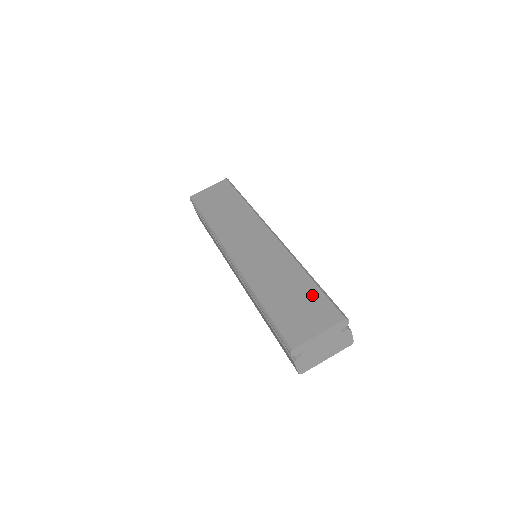
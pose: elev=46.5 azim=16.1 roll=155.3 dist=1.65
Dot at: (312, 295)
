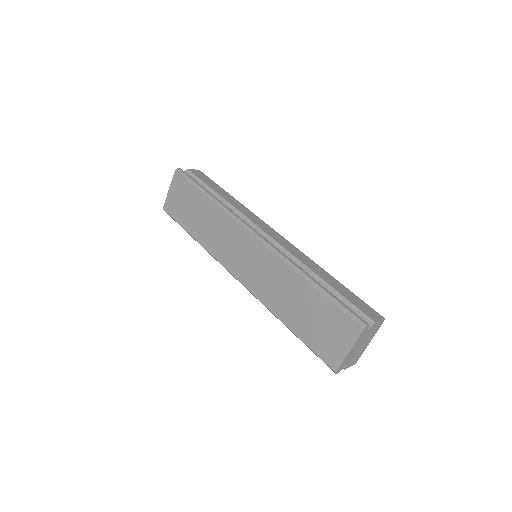
Dot at: (324, 307)
